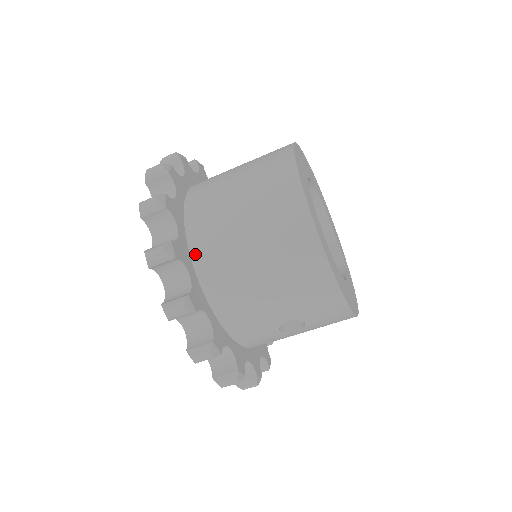
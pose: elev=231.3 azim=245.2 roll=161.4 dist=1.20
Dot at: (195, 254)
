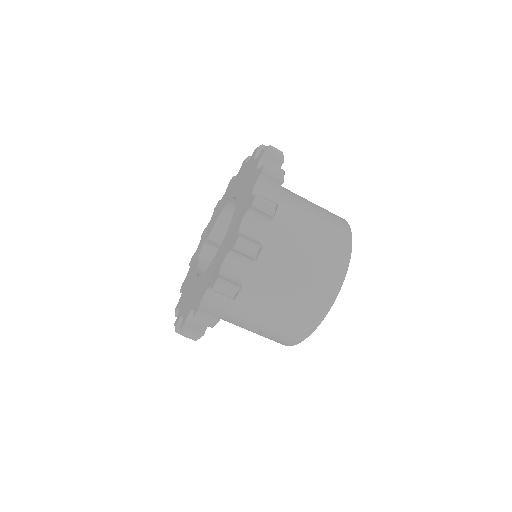
Dot at: occluded
